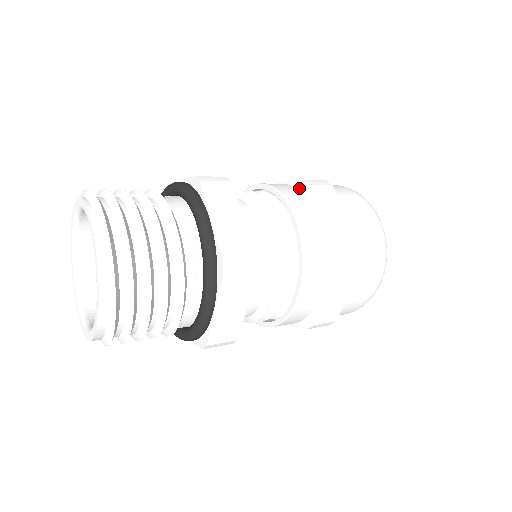
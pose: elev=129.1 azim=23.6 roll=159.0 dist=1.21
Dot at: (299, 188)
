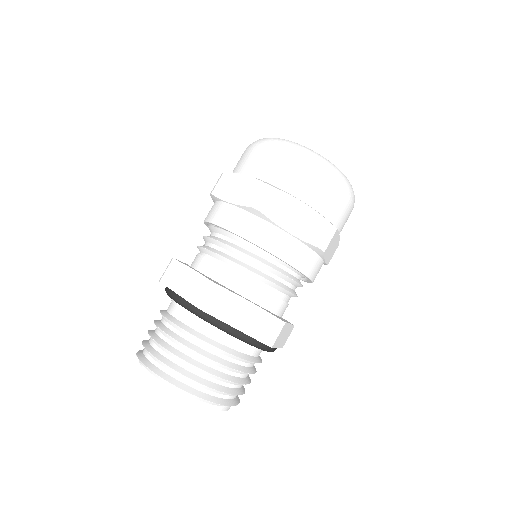
Dot at: (253, 213)
